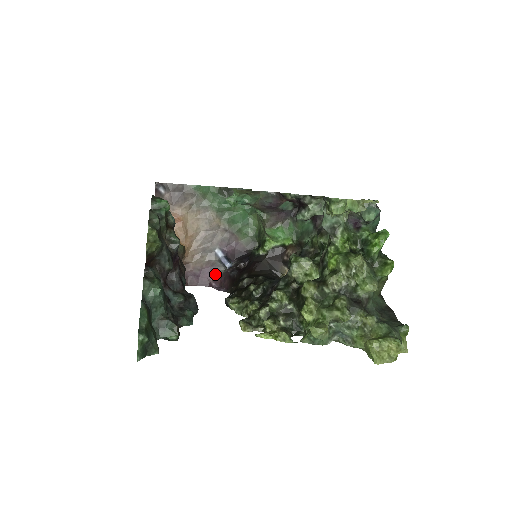
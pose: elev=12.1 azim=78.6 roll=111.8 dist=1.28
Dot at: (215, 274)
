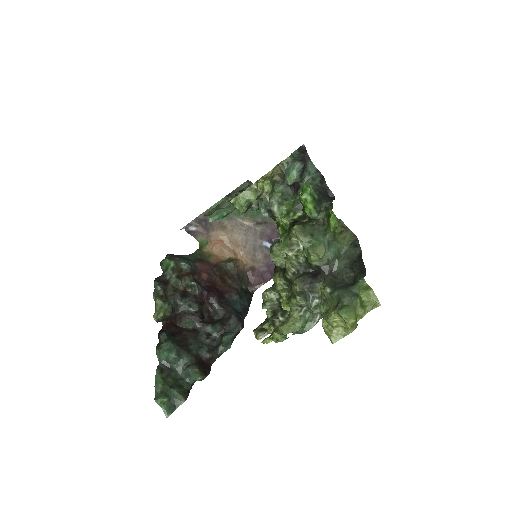
Dot at: occluded
